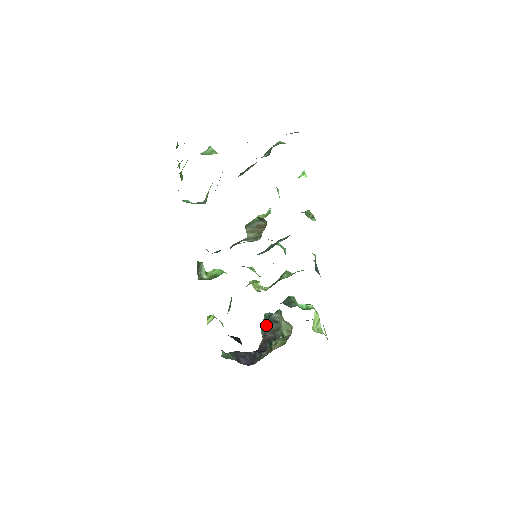
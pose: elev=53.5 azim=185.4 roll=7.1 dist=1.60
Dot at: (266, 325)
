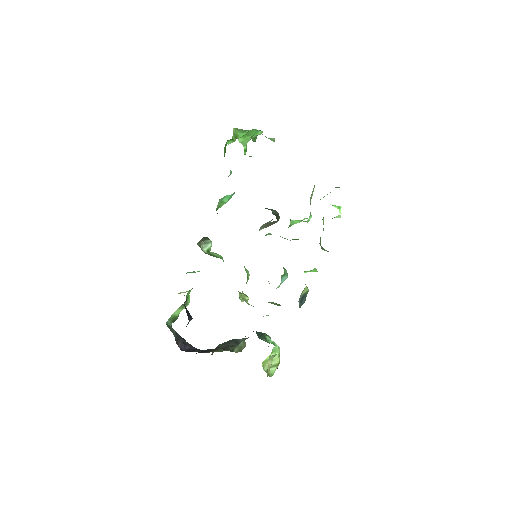
Dot at: (228, 342)
